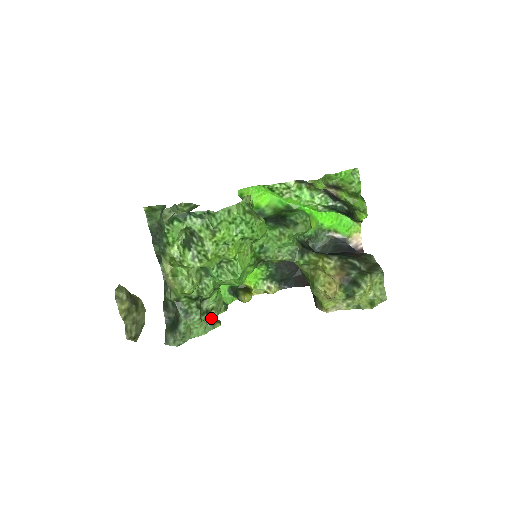
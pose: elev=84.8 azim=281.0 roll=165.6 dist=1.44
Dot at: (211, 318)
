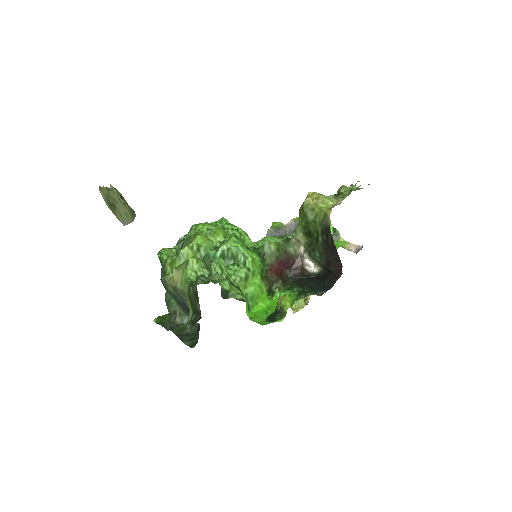
Dot at: occluded
